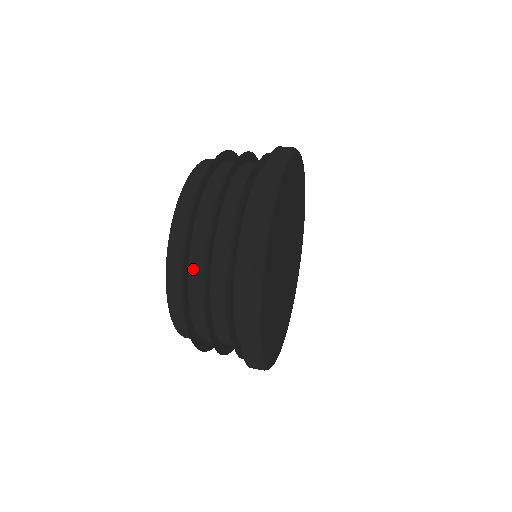
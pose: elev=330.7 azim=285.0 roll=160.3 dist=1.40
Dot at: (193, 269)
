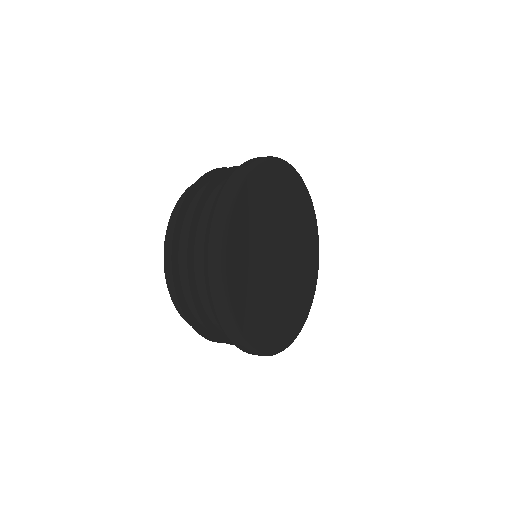
Dot at: (186, 291)
